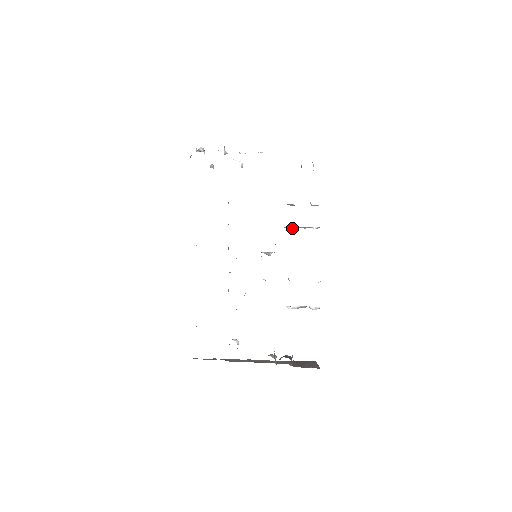
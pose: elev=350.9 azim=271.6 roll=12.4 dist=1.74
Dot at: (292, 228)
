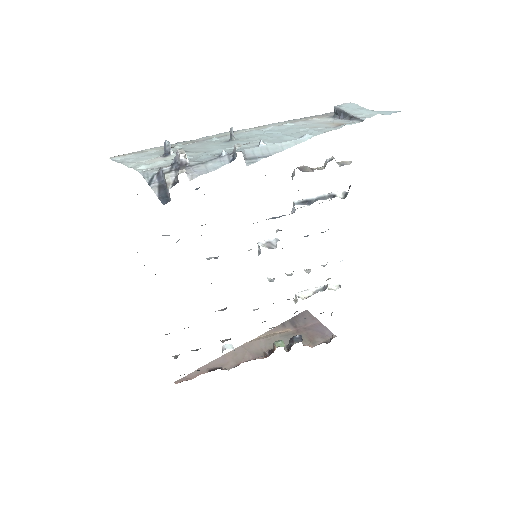
Dot at: (308, 204)
